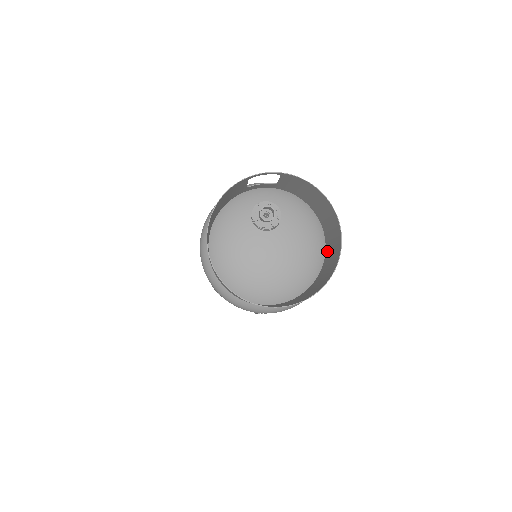
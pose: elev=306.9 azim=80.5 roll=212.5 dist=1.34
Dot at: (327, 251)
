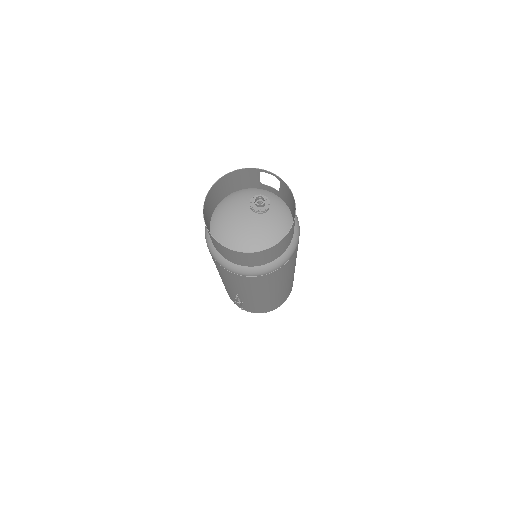
Dot at: (284, 249)
